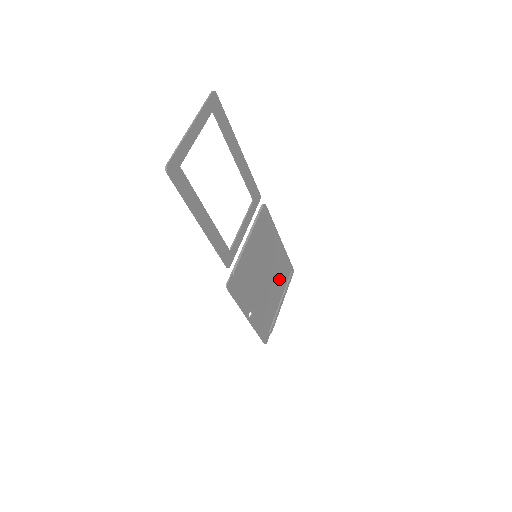
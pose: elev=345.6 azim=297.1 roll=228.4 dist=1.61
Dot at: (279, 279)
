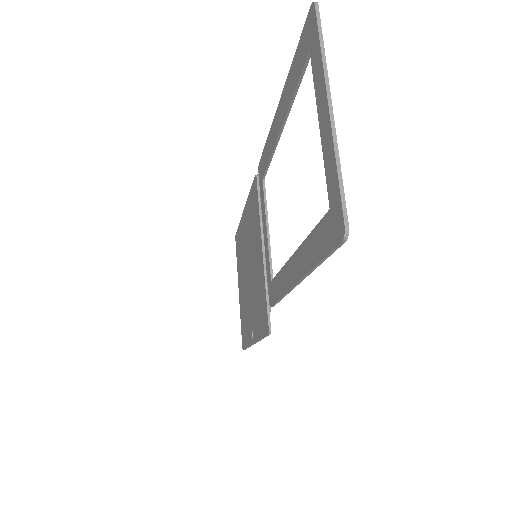
Dot at: occluded
